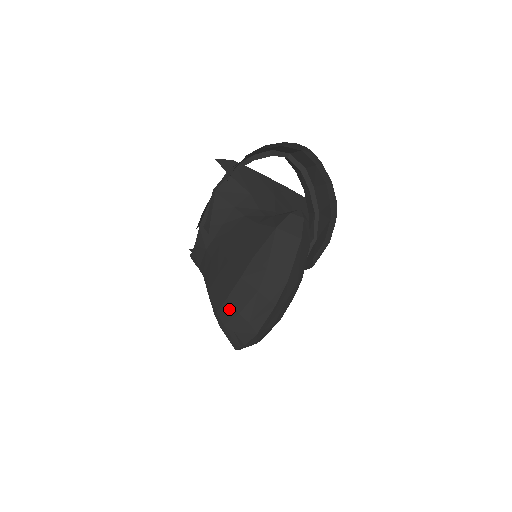
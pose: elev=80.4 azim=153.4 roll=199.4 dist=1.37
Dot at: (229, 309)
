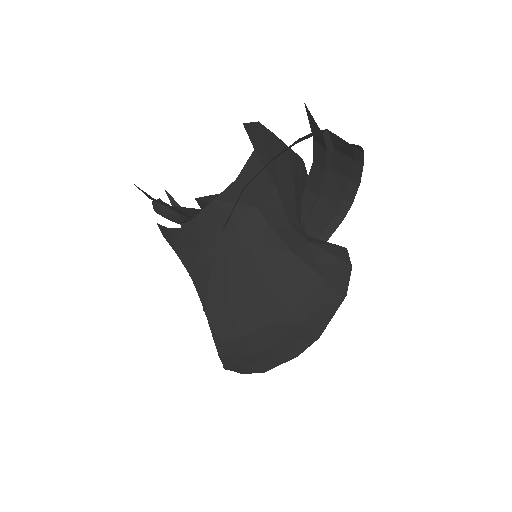
Dot at: (240, 347)
